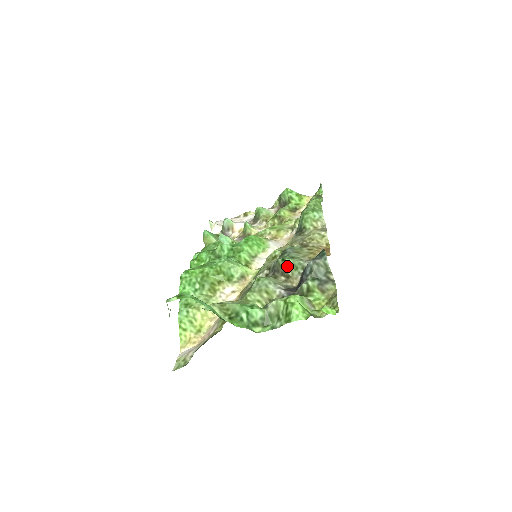
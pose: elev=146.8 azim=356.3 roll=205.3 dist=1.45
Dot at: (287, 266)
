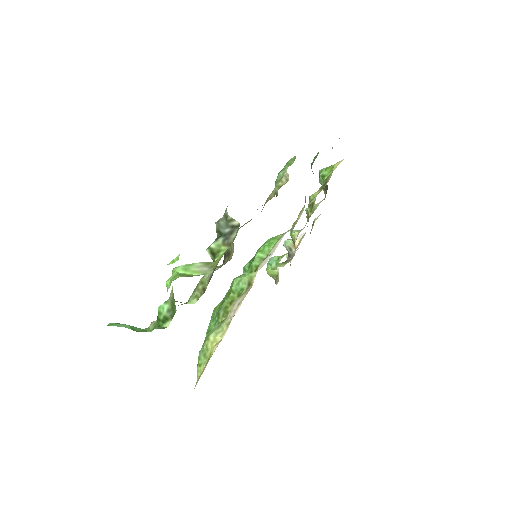
Dot at: occluded
